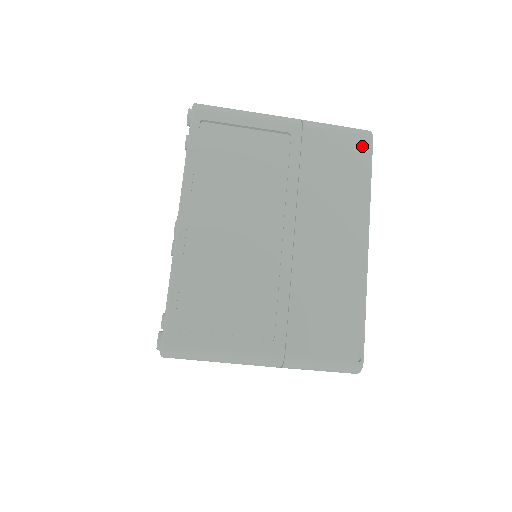
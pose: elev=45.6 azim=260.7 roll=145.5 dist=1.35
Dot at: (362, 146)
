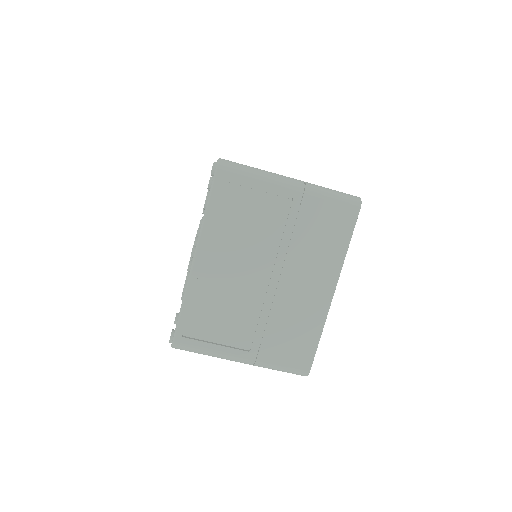
Dot at: occluded
